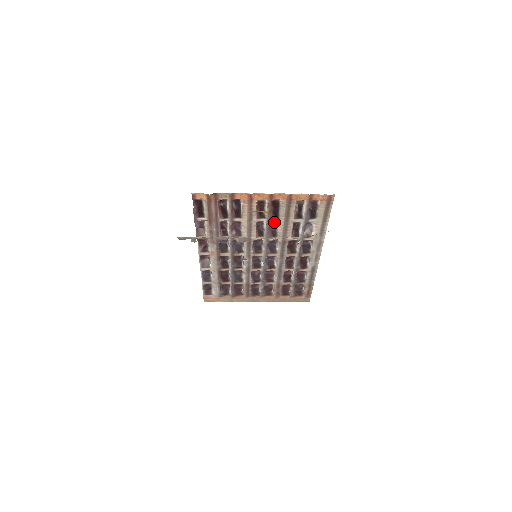
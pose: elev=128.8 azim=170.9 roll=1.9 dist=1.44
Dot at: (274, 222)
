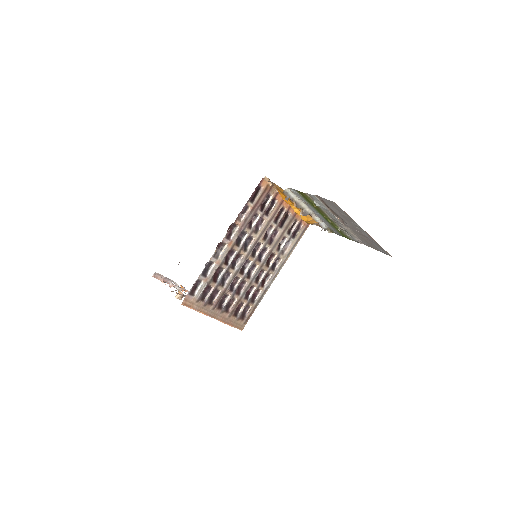
Dot at: (276, 231)
